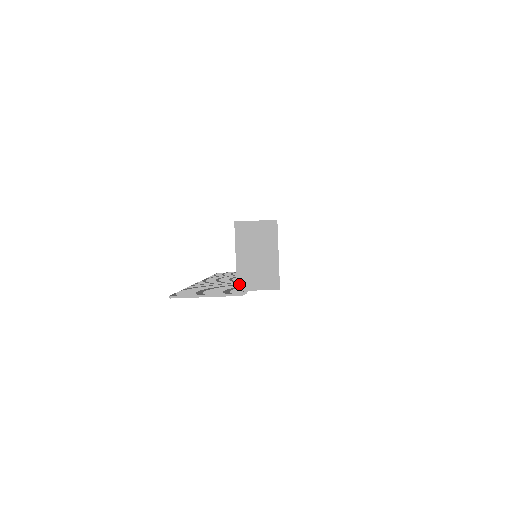
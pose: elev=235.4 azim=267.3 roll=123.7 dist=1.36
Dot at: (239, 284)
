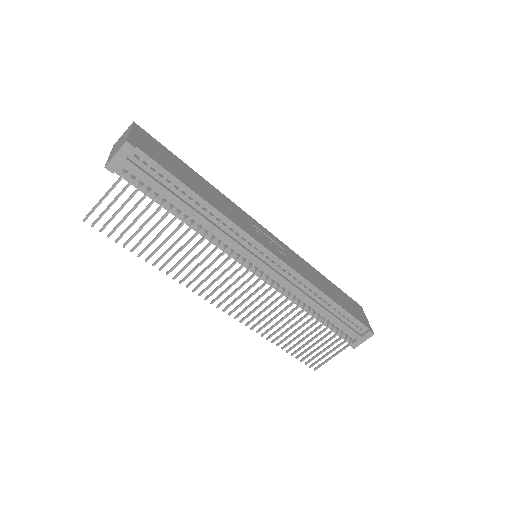
Dot at: (106, 164)
